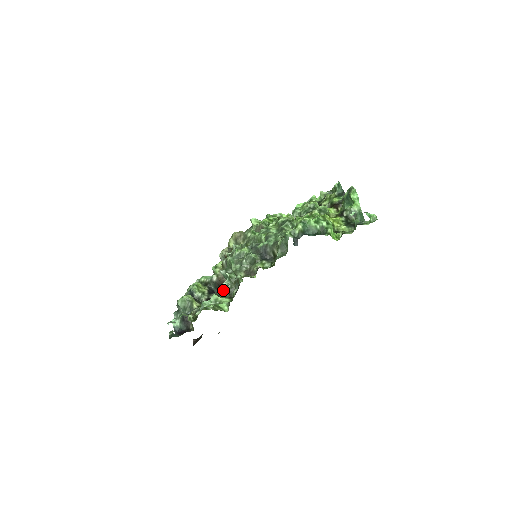
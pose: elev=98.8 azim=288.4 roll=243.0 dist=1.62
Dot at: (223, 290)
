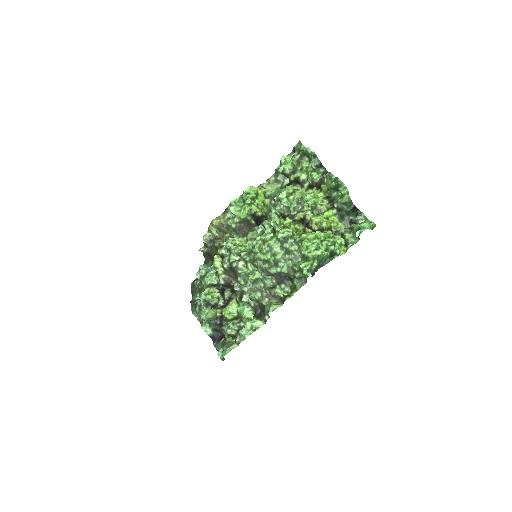
Dot at: (235, 291)
